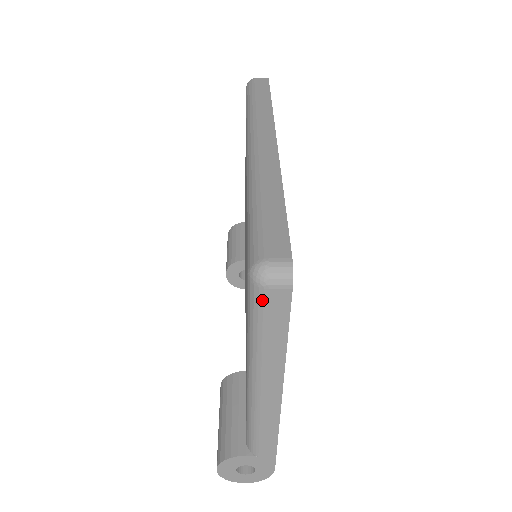
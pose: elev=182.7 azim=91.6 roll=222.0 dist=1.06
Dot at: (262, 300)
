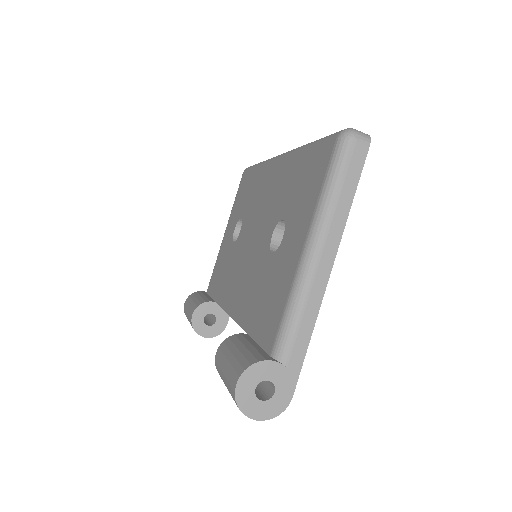
Dot at: (348, 151)
